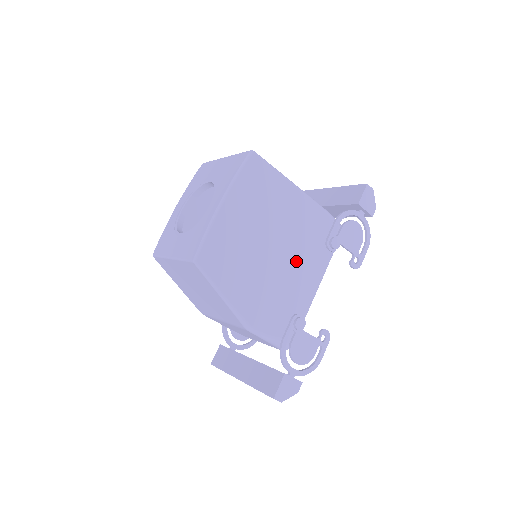
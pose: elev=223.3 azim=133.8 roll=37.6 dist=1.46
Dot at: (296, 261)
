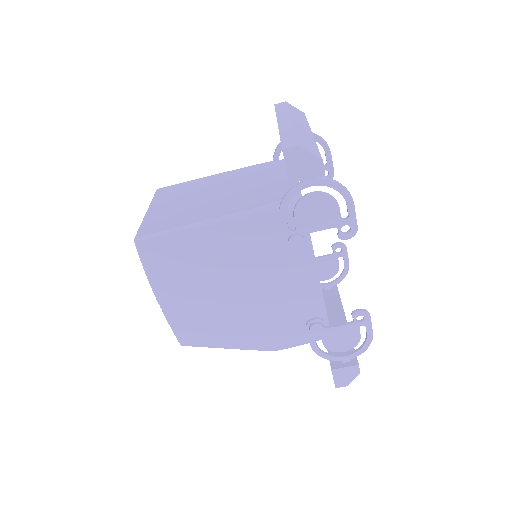
Dot at: (271, 280)
